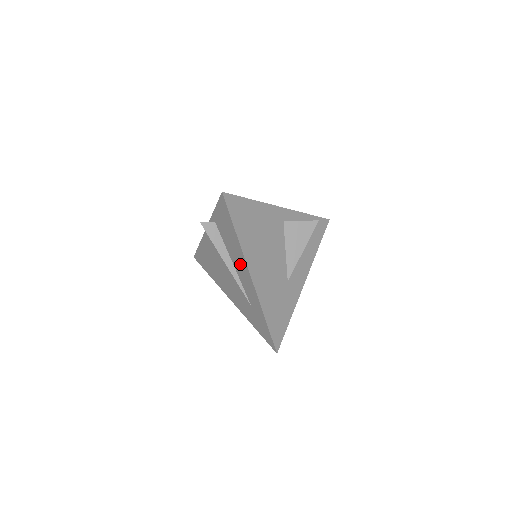
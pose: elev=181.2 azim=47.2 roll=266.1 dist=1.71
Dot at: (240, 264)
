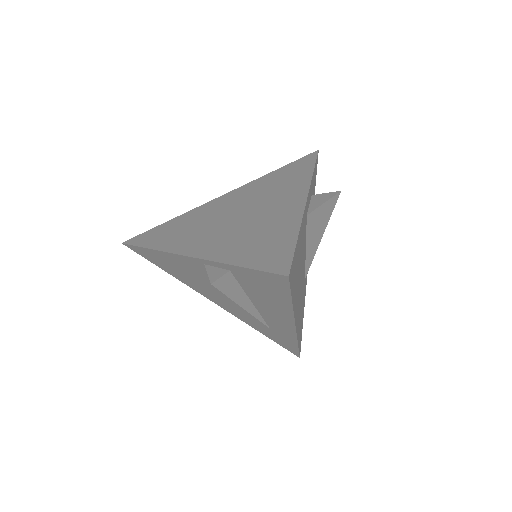
Dot at: (275, 313)
